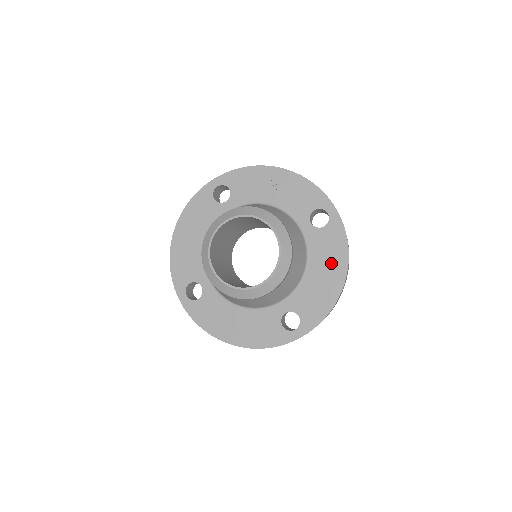
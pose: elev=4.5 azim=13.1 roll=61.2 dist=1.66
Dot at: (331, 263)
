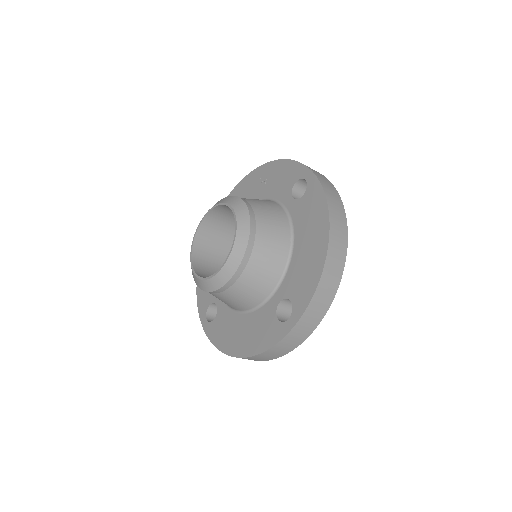
Dot at: (313, 228)
